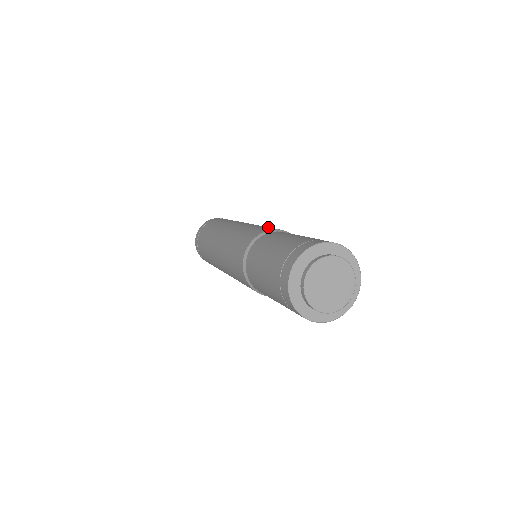
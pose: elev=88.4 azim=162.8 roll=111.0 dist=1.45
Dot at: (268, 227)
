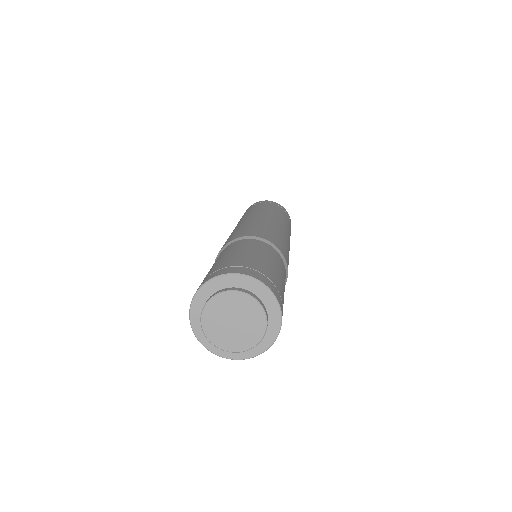
Dot at: (273, 235)
